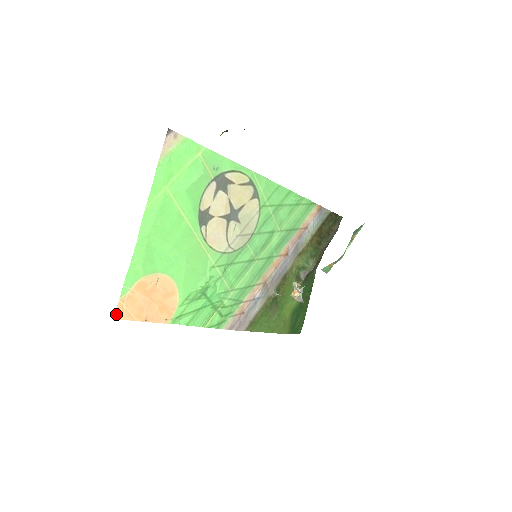
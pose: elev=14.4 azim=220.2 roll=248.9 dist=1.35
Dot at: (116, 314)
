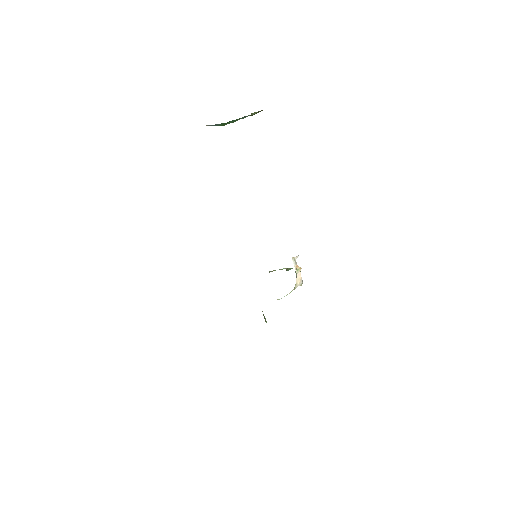
Dot at: occluded
